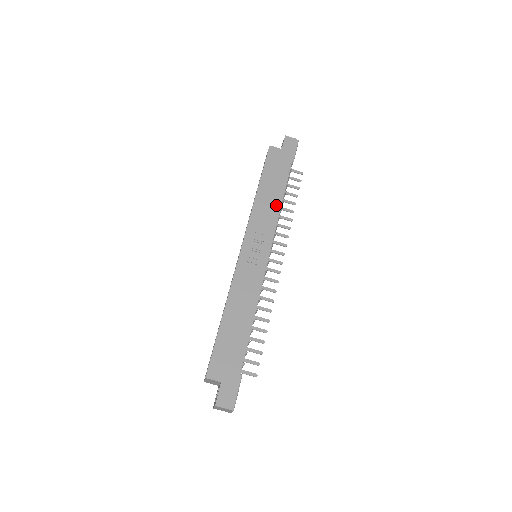
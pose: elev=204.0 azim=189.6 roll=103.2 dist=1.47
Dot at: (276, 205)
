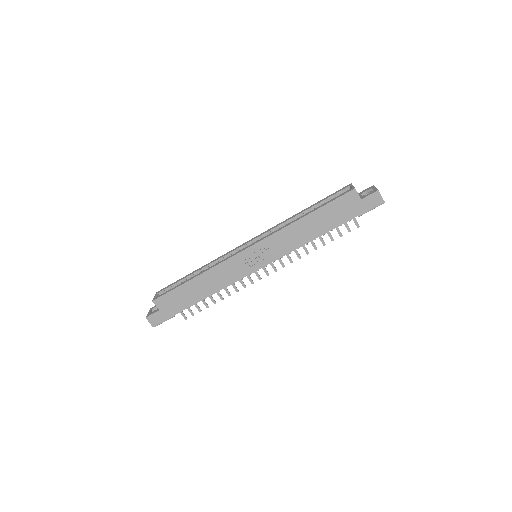
Dot at: (304, 240)
